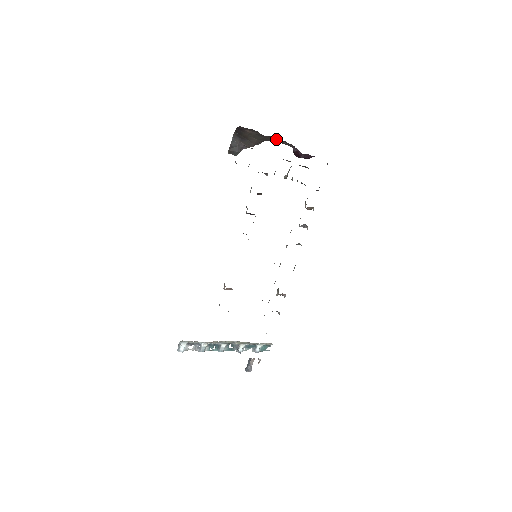
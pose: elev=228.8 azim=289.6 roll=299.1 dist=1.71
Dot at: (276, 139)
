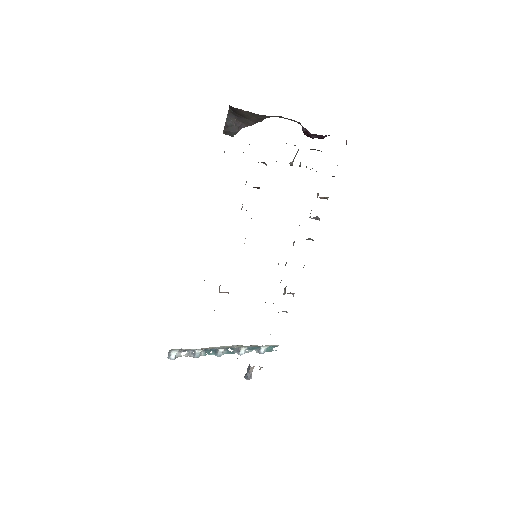
Dot at: occluded
